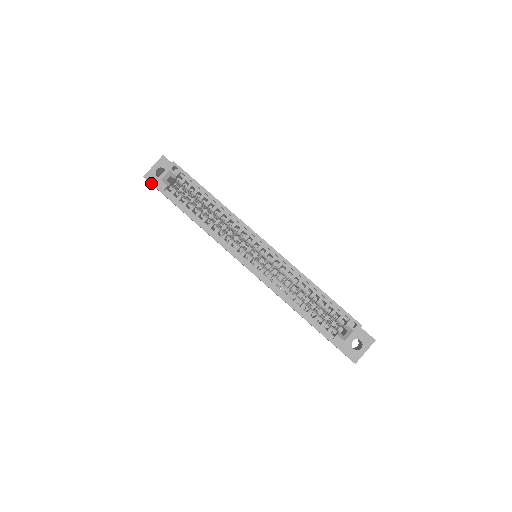
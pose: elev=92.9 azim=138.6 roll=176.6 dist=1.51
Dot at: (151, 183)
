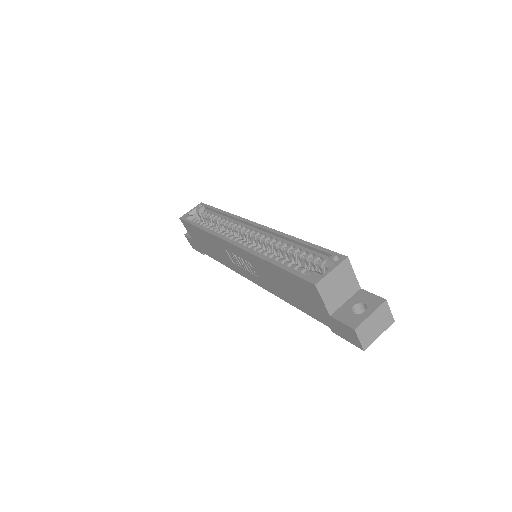
Dot at: (188, 236)
